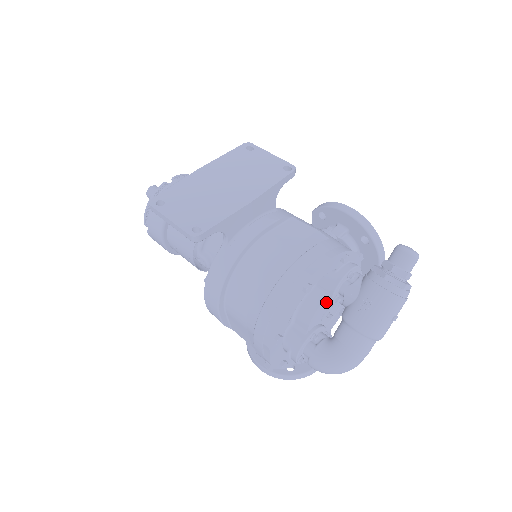
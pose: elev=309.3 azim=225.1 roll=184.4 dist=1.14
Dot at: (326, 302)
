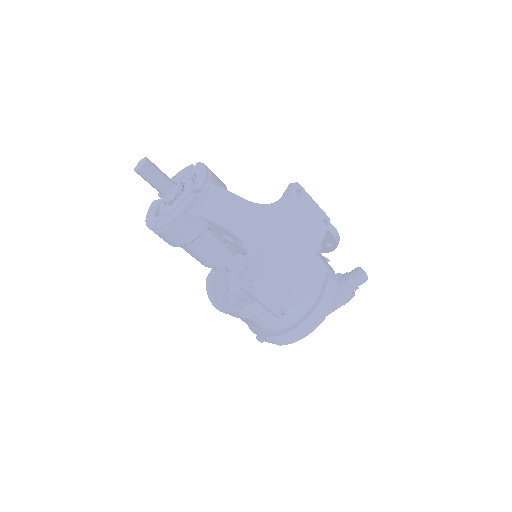
Dot at: occluded
